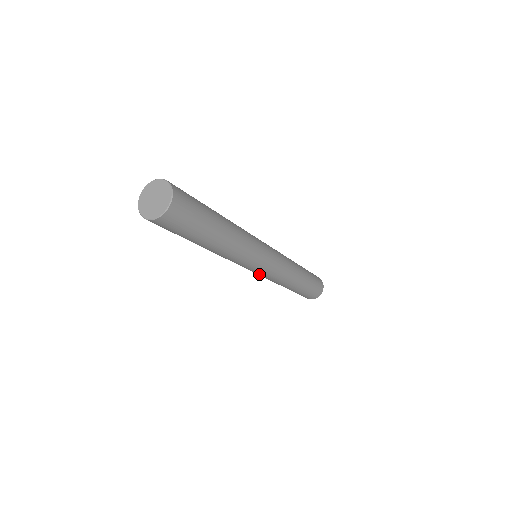
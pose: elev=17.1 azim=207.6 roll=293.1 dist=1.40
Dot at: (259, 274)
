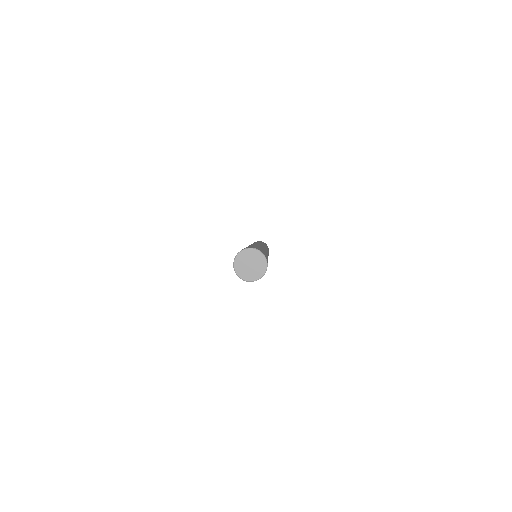
Dot at: occluded
